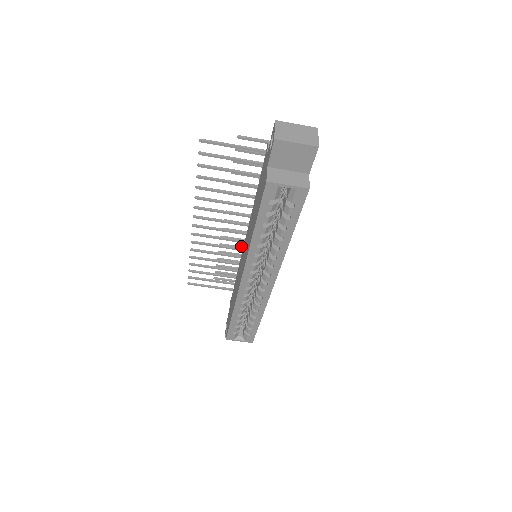
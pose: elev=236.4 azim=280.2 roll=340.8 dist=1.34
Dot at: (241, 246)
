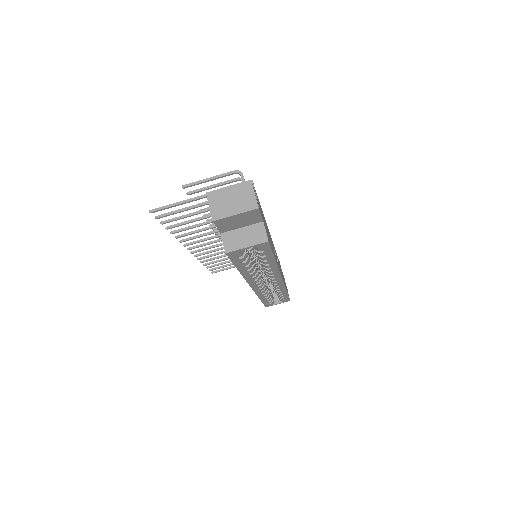
Dot at: occluded
